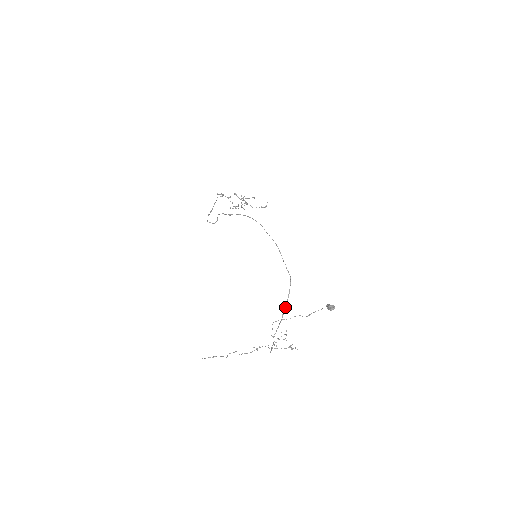
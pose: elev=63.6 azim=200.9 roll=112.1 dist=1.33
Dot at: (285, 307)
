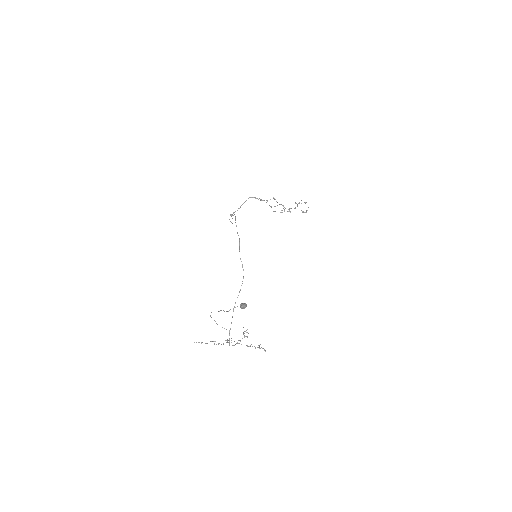
Dot at: (235, 303)
